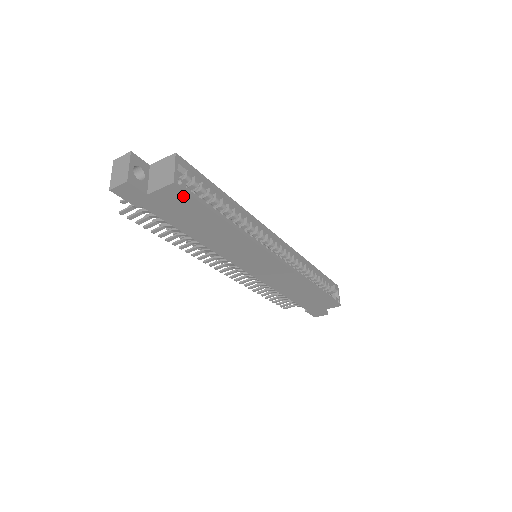
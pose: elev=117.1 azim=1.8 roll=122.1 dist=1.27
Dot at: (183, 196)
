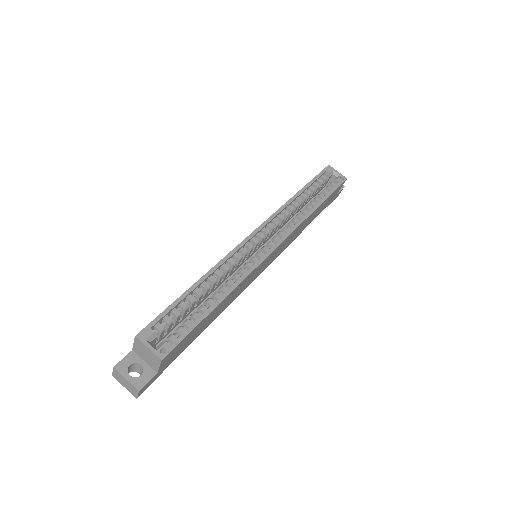
Dot at: (176, 348)
